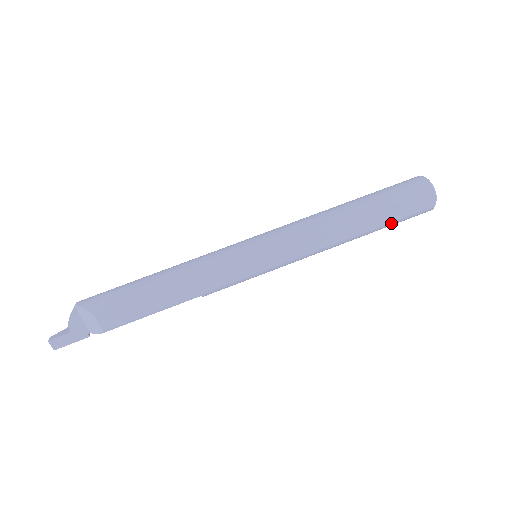
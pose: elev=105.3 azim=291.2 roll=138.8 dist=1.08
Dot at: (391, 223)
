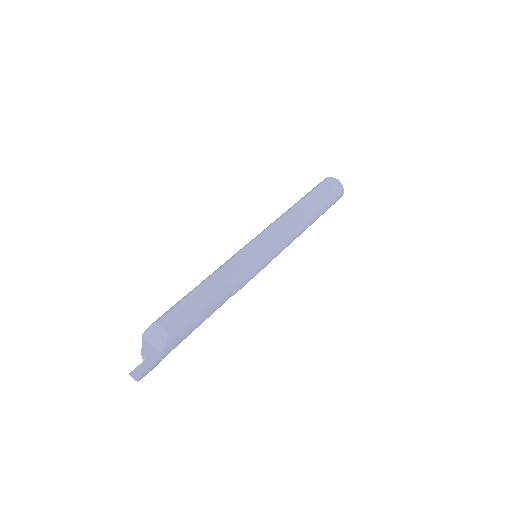
Dot at: (322, 198)
